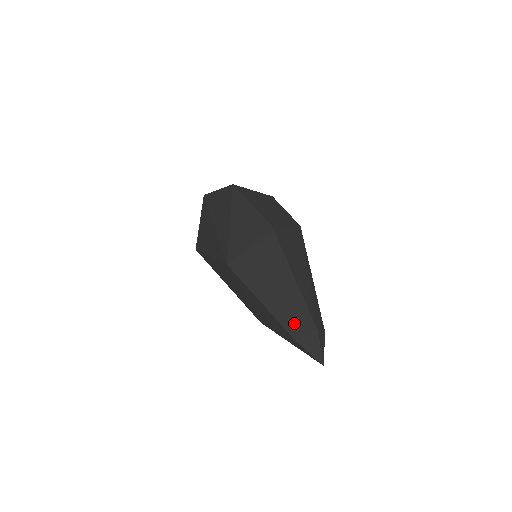
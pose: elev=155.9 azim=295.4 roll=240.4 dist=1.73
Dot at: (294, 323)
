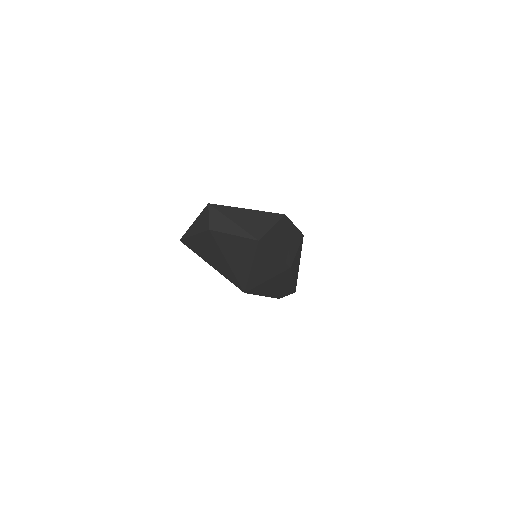
Dot at: (282, 295)
